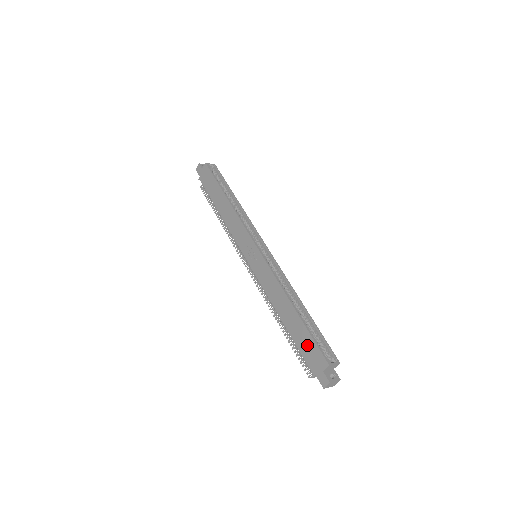
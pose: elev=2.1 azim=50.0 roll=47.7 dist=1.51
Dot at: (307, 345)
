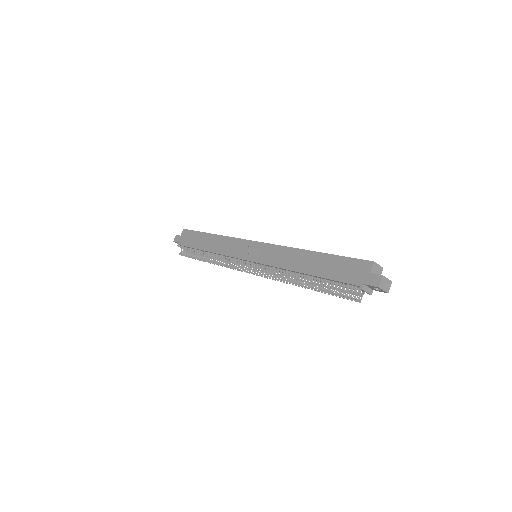
Dot at: (342, 267)
